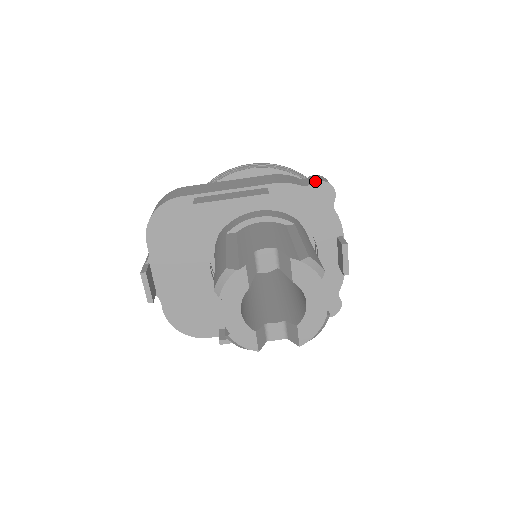
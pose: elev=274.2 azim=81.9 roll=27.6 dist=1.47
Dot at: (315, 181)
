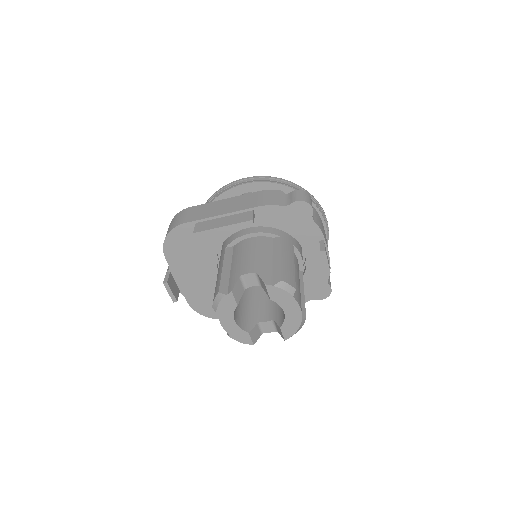
Dot at: (293, 201)
